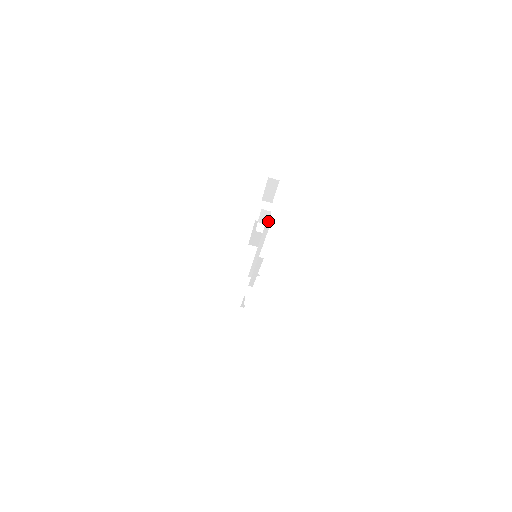
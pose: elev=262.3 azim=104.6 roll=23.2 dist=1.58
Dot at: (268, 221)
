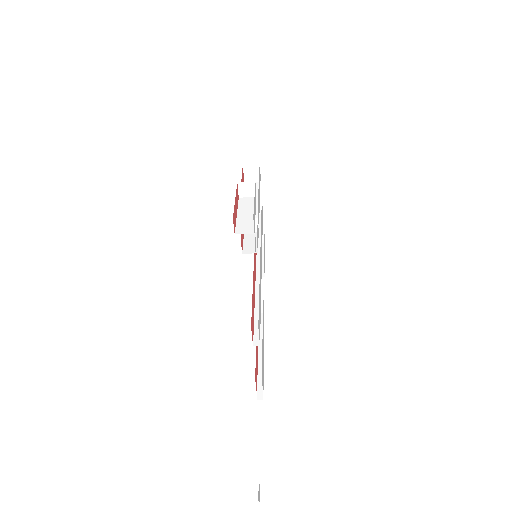
Dot at: occluded
